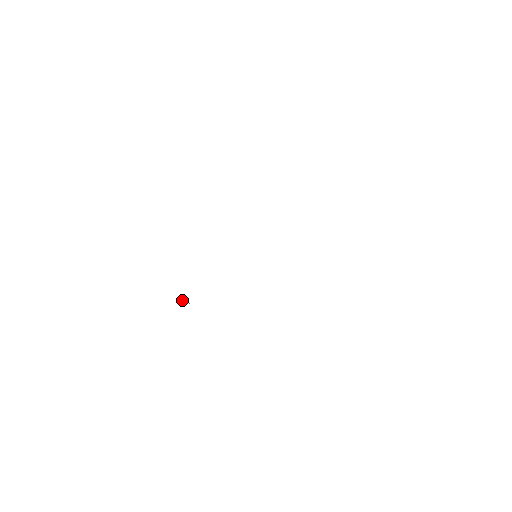
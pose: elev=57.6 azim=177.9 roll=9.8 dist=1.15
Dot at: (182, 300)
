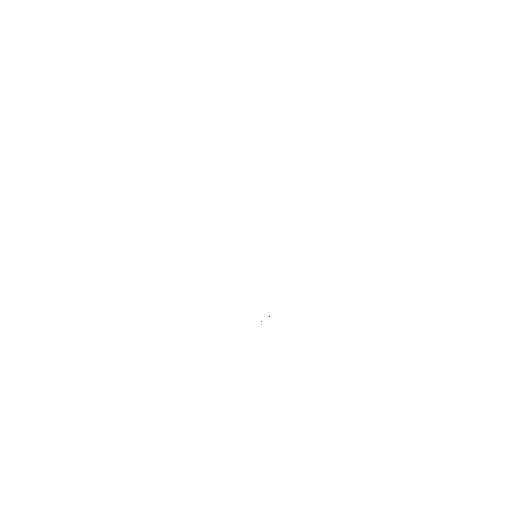
Dot at: occluded
